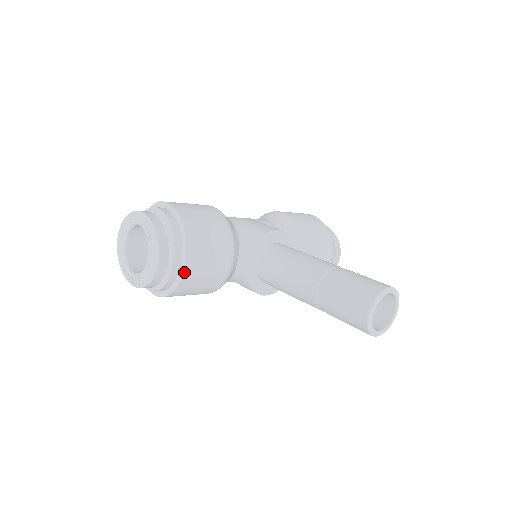
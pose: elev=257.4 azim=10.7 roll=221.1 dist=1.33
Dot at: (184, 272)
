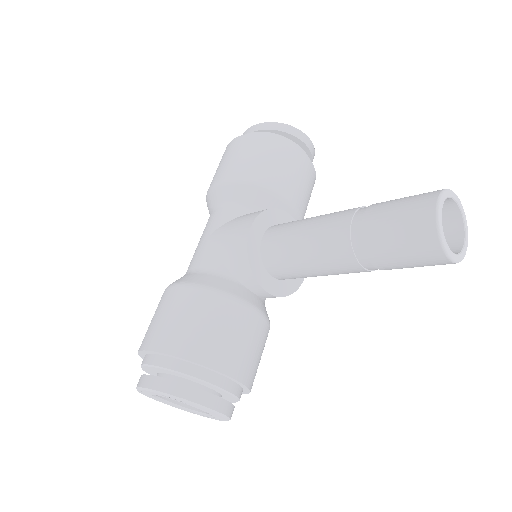
Dot at: (241, 381)
